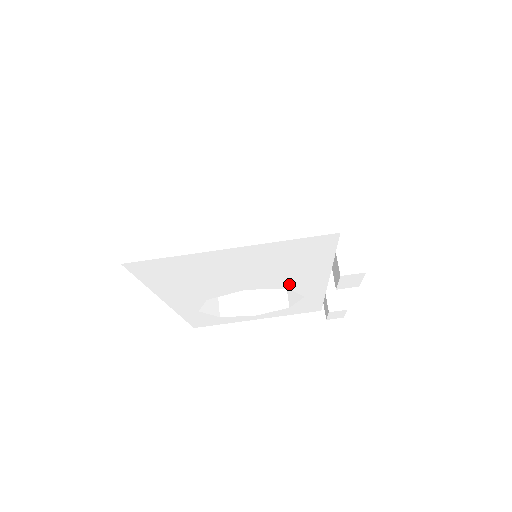
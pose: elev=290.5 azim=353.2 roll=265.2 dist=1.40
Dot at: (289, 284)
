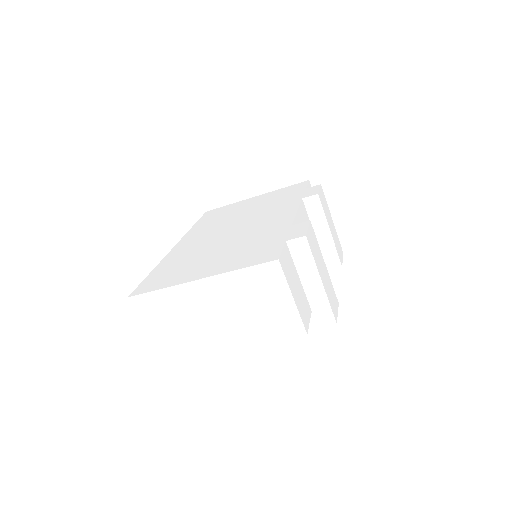
Dot at: occluded
